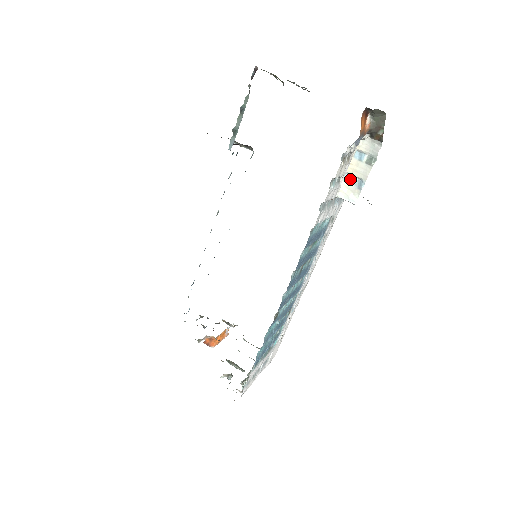
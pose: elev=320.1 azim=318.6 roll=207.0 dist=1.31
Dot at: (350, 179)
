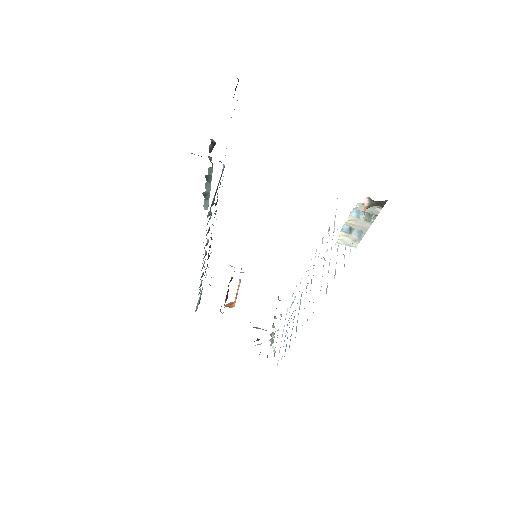
Dot at: (348, 230)
